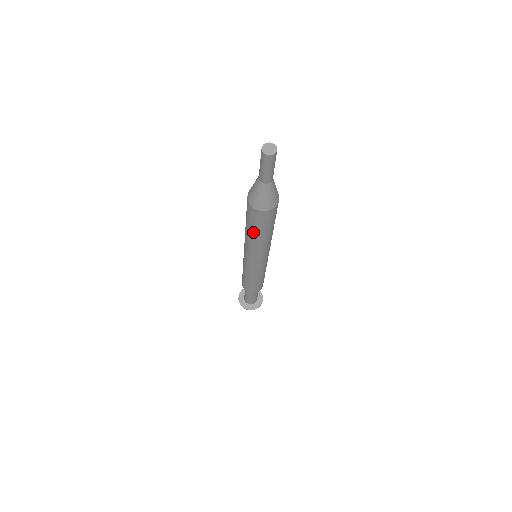
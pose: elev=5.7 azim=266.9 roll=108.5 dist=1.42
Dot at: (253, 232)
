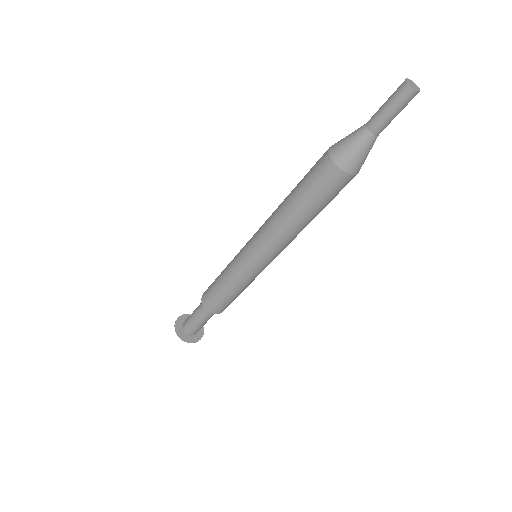
Dot at: (303, 206)
